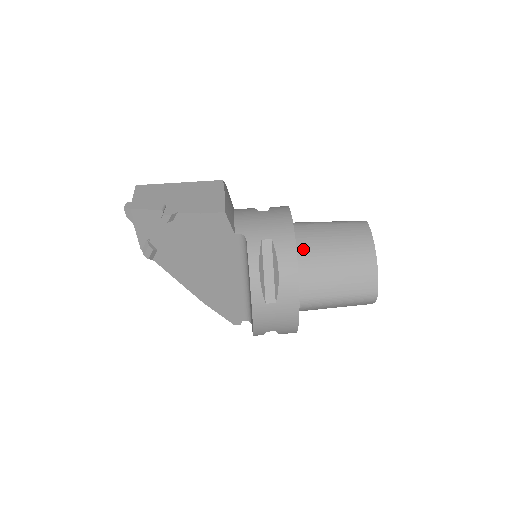
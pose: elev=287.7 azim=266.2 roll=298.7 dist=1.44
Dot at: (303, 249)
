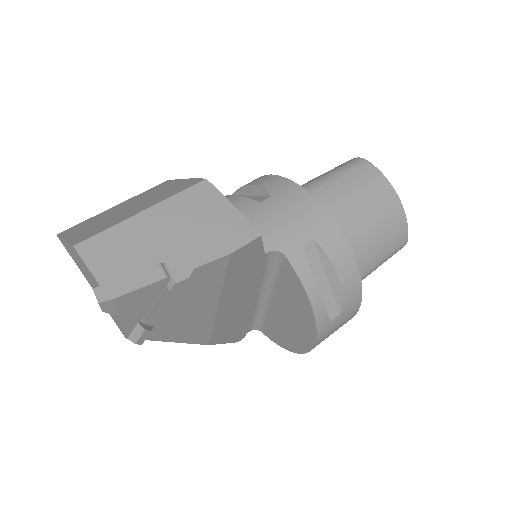
Dot at: occluded
